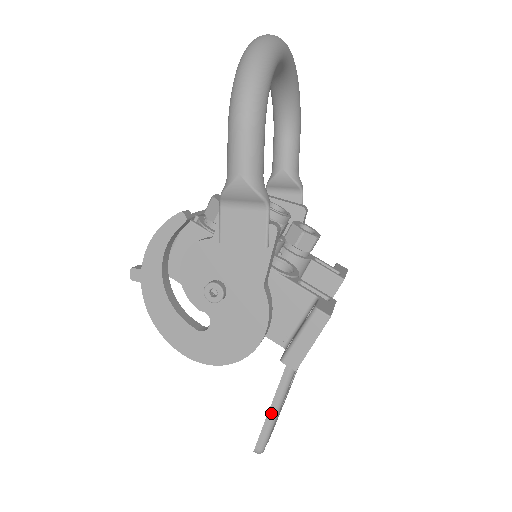
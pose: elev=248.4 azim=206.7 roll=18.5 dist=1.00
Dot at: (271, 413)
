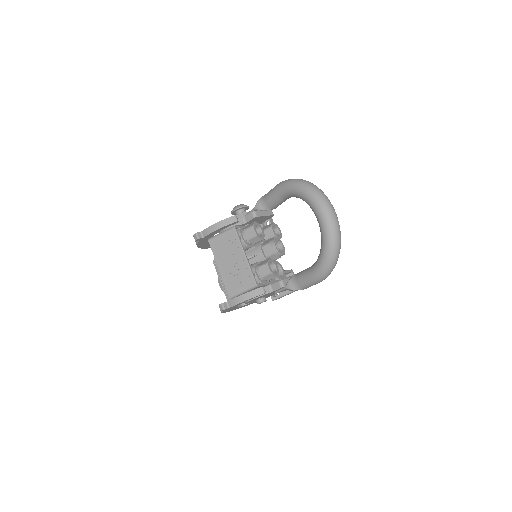
Dot at: occluded
